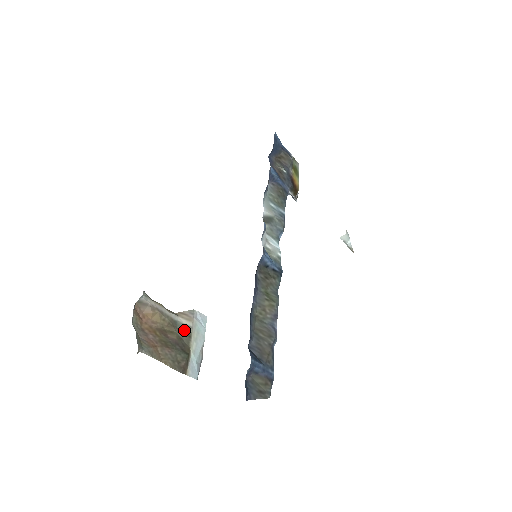
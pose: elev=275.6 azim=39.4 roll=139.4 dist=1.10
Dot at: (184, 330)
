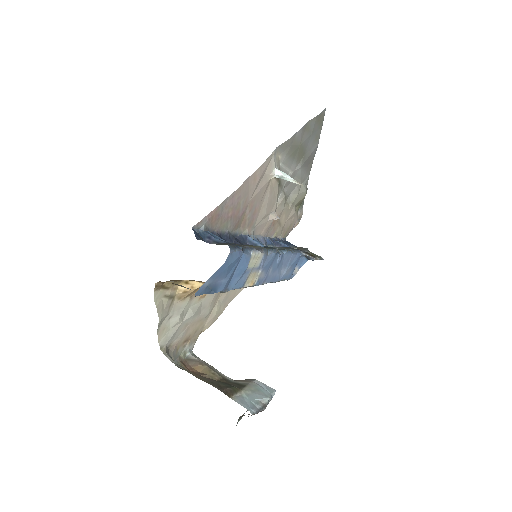
Dot at: (238, 384)
